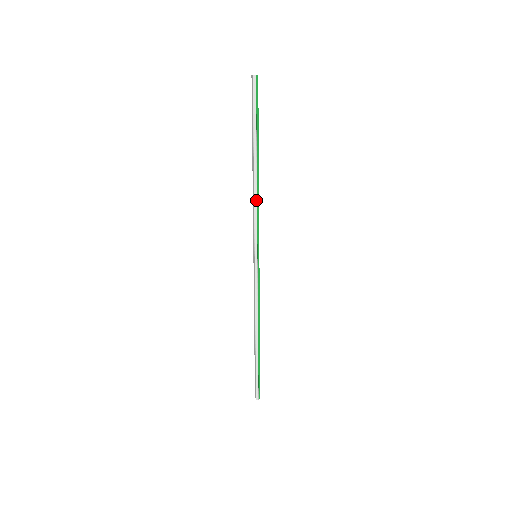
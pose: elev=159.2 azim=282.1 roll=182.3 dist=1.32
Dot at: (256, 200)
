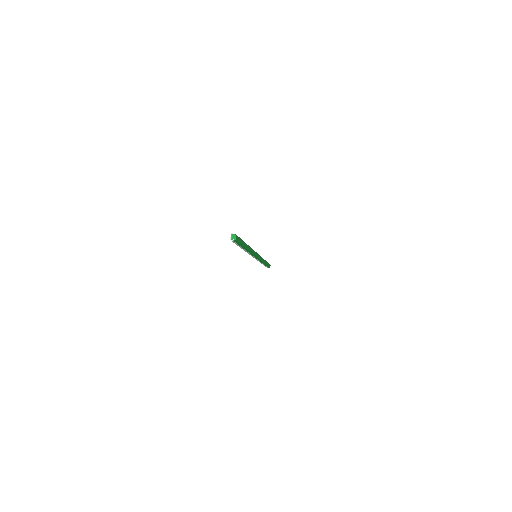
Dot at: (249, 253)
